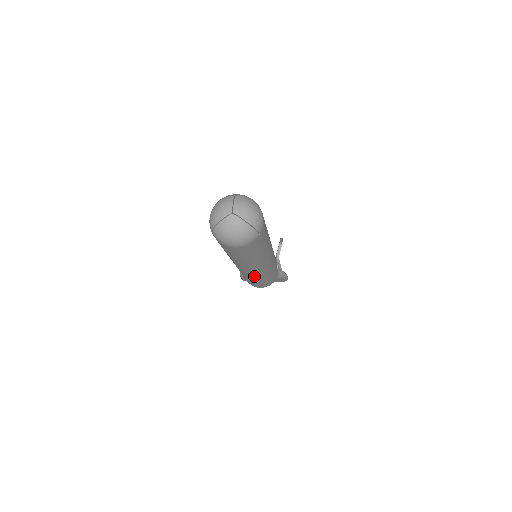
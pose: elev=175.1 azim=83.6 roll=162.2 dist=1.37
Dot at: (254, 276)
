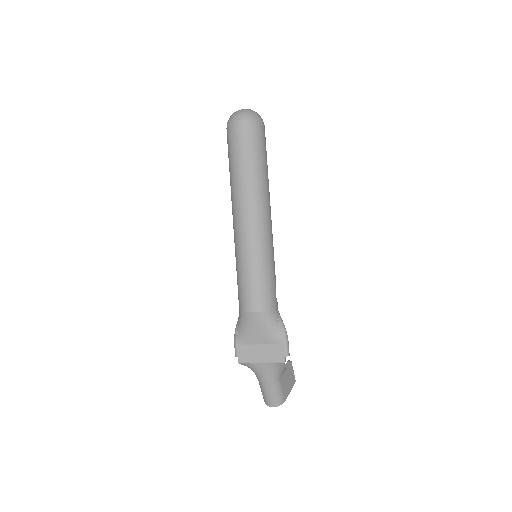
Dot at: (248, 240)
